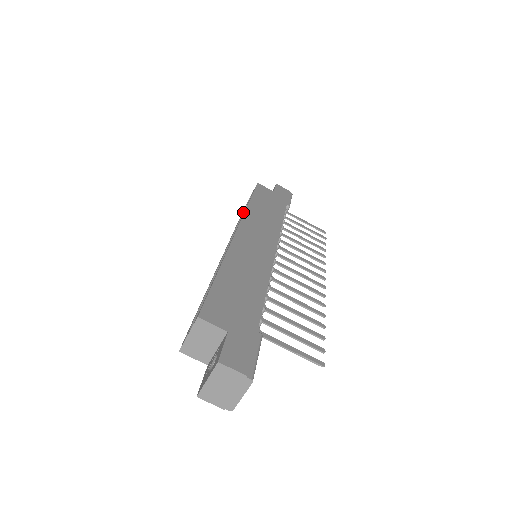
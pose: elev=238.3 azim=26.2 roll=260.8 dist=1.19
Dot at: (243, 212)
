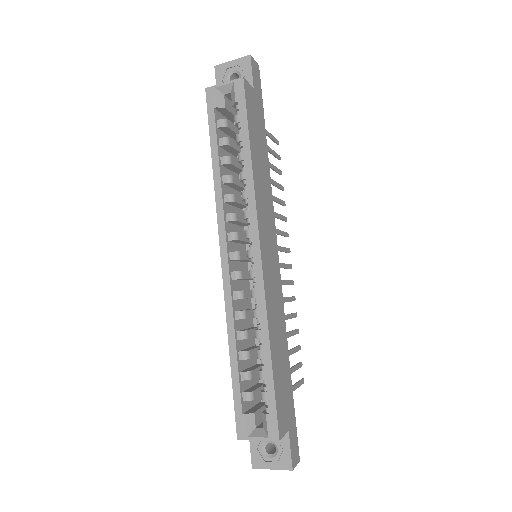
Dot at: (216, 127)
